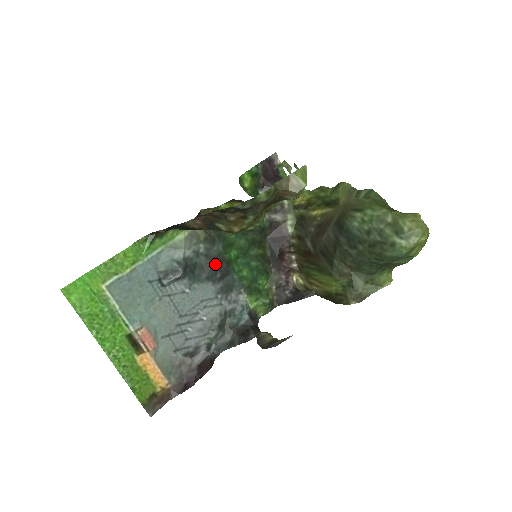
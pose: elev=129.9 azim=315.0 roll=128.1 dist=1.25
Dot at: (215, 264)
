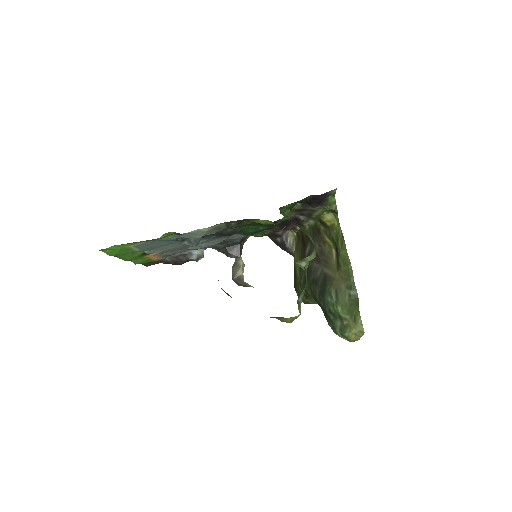
Dot at: (226, 235)
